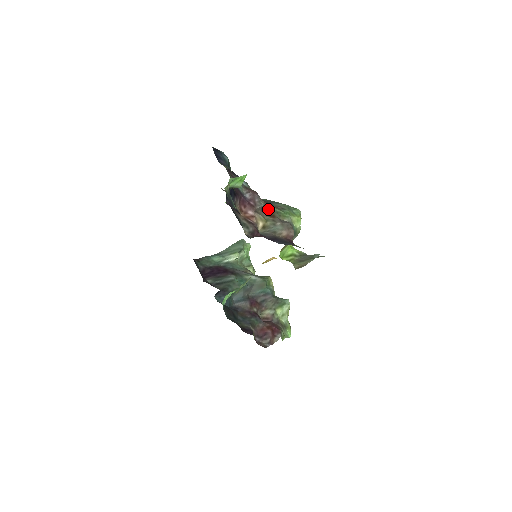
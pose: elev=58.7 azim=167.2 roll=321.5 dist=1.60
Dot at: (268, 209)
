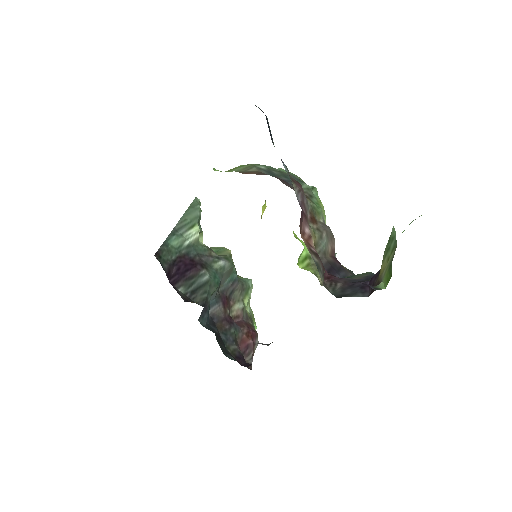
Dot at: occluded
